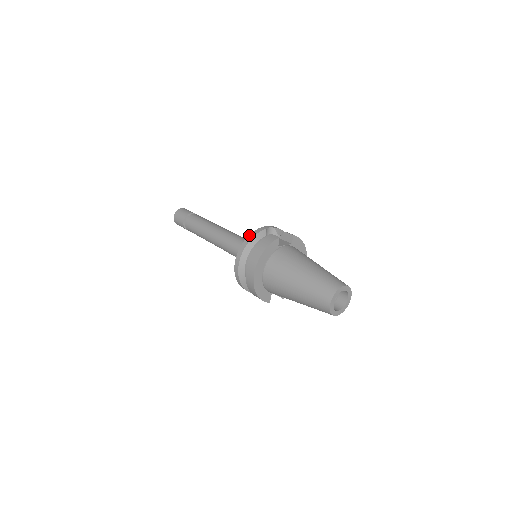
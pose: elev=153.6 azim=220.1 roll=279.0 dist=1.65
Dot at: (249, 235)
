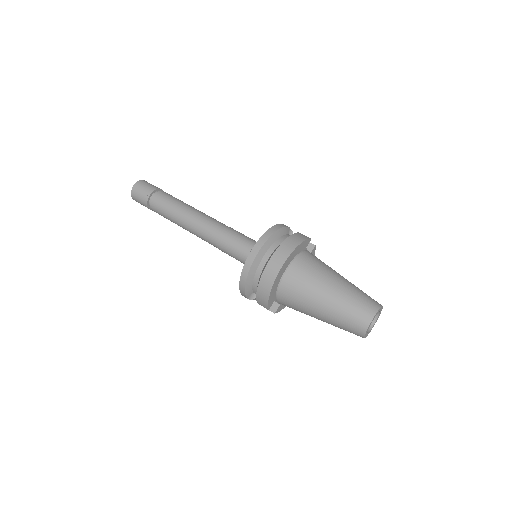
Dot at: (275, 225)
